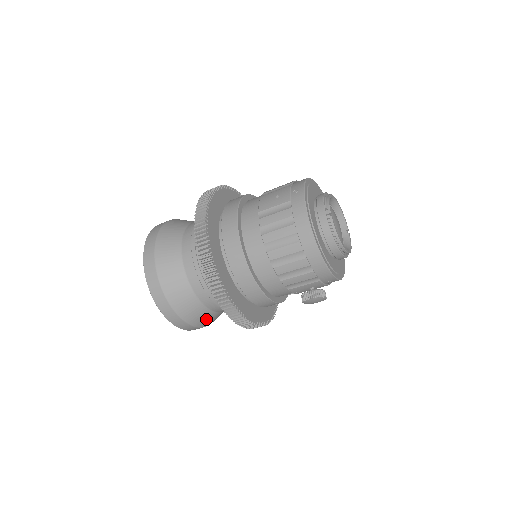
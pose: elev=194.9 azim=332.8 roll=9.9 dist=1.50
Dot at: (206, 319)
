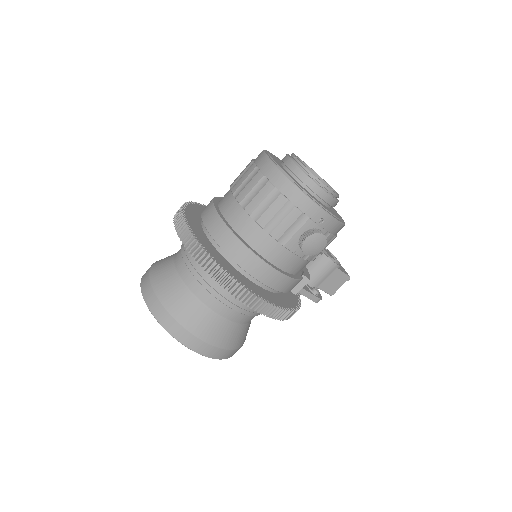
Dot at: (220, 332)
